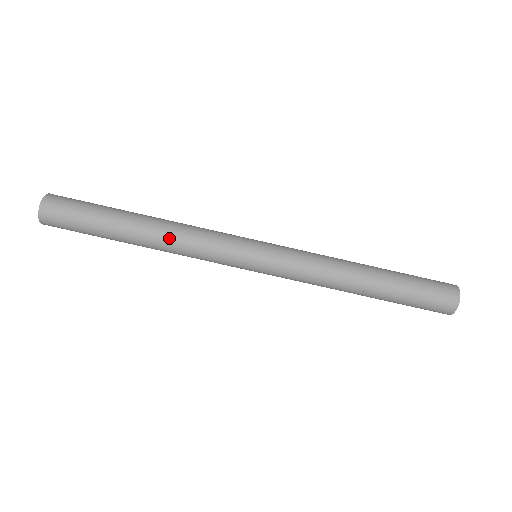
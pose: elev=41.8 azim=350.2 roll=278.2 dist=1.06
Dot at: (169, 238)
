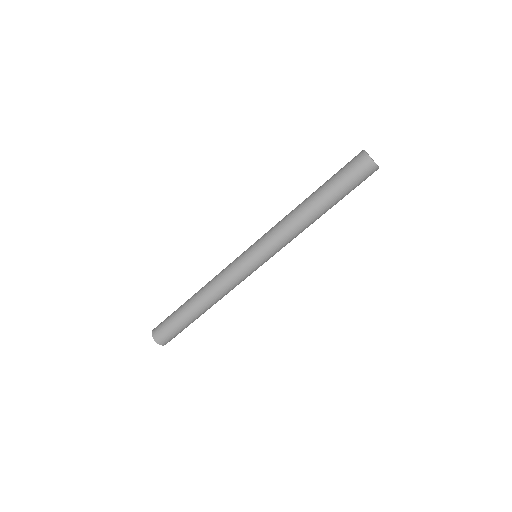
Dot at: (208, 290)
